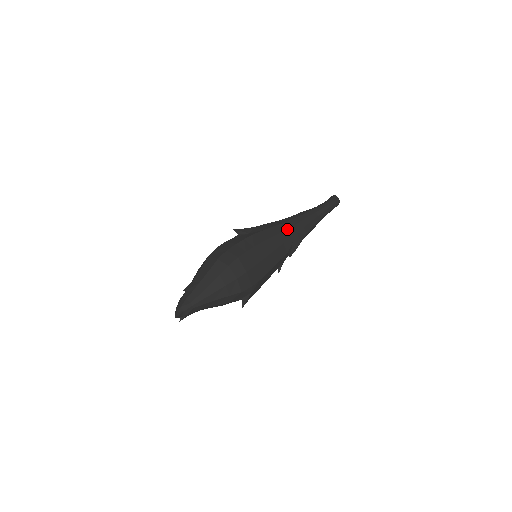
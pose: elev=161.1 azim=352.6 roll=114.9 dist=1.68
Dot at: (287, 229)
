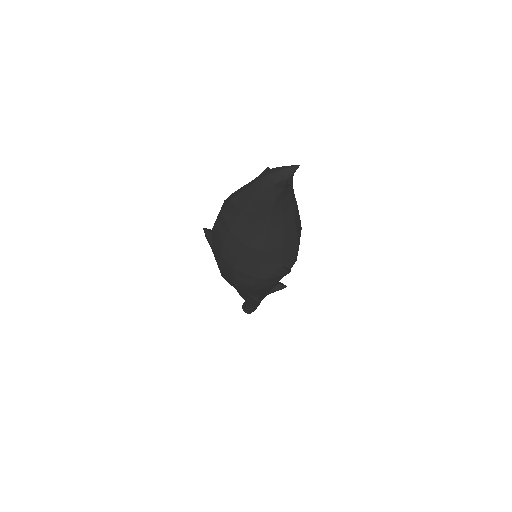
Dot at: occluded
